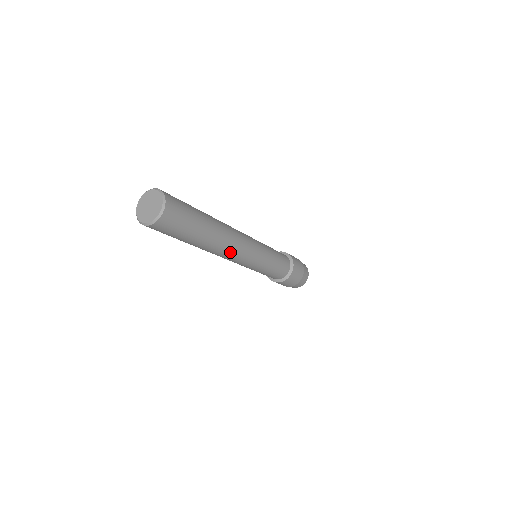
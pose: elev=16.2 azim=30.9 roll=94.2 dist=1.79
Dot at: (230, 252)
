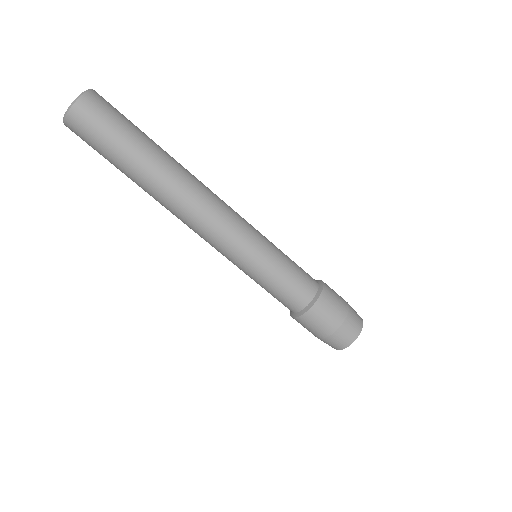
Dot at: (199, 199)
